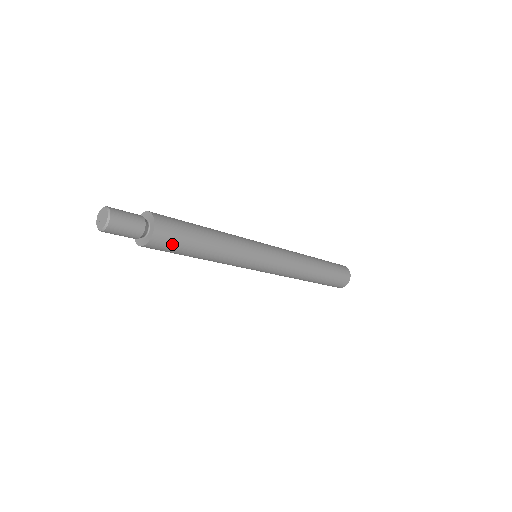
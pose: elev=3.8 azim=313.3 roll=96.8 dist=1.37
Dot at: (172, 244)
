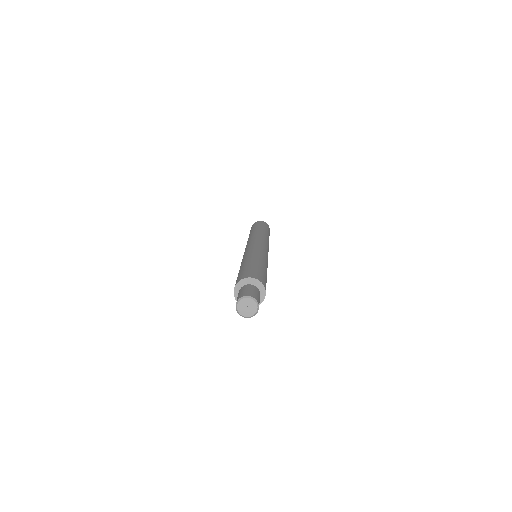
Dot at: occluded
